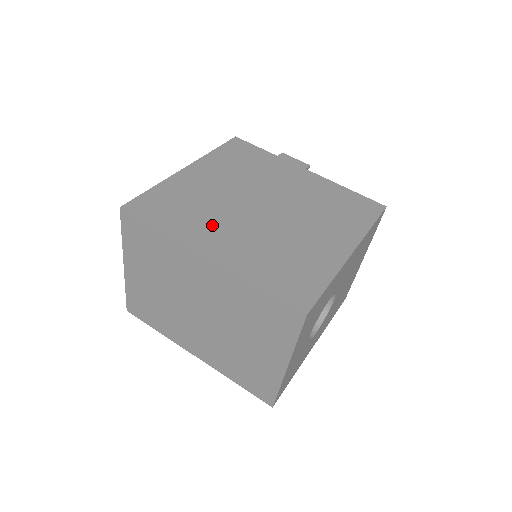
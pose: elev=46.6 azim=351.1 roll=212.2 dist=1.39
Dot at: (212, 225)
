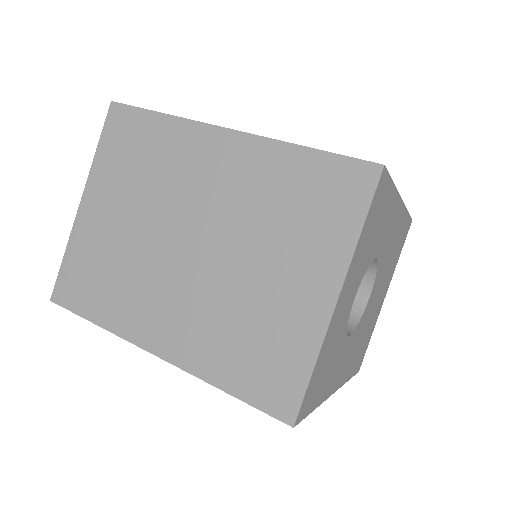
Dot at: occluded
